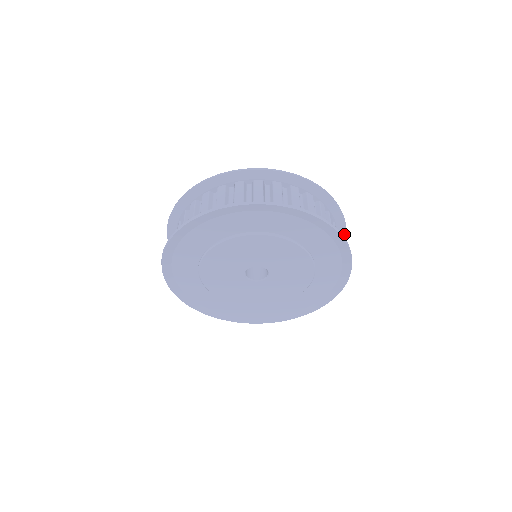
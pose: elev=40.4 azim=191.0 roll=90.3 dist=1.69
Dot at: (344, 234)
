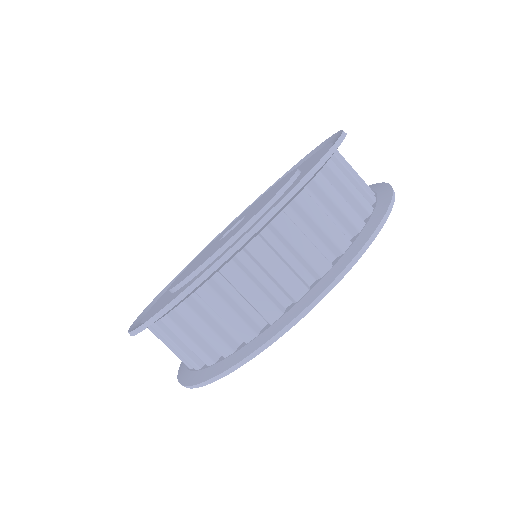
Dot at: occluded
